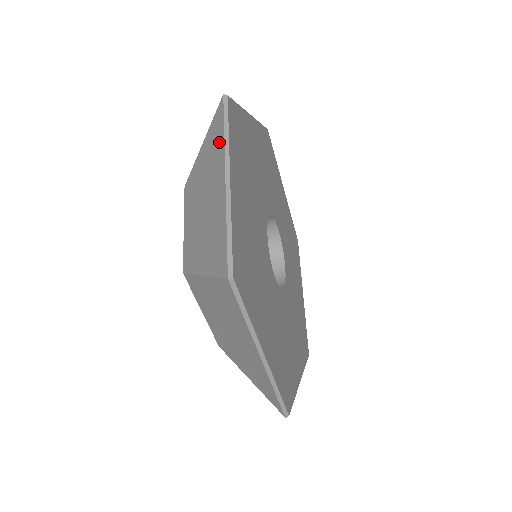
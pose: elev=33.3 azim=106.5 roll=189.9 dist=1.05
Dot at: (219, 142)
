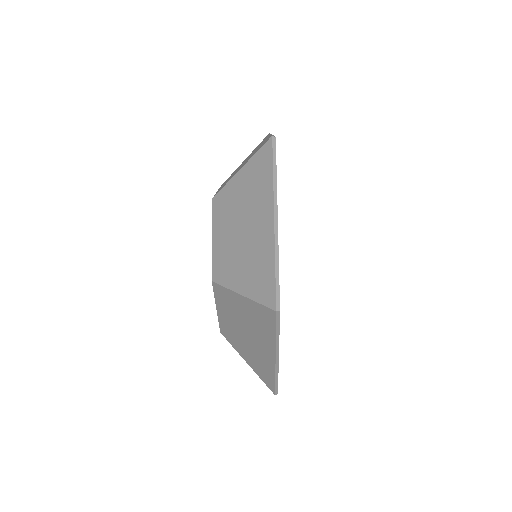
Dot at: (266, 181)
